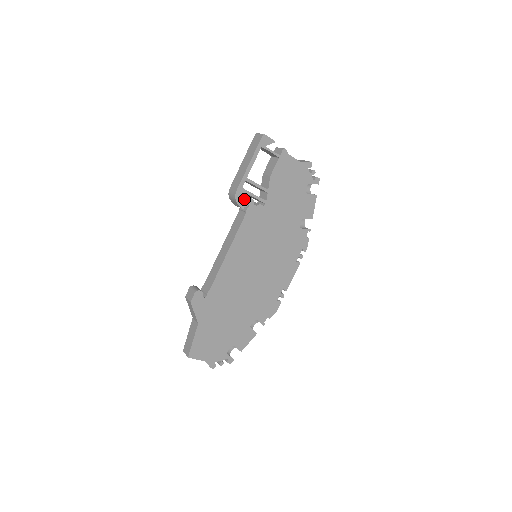
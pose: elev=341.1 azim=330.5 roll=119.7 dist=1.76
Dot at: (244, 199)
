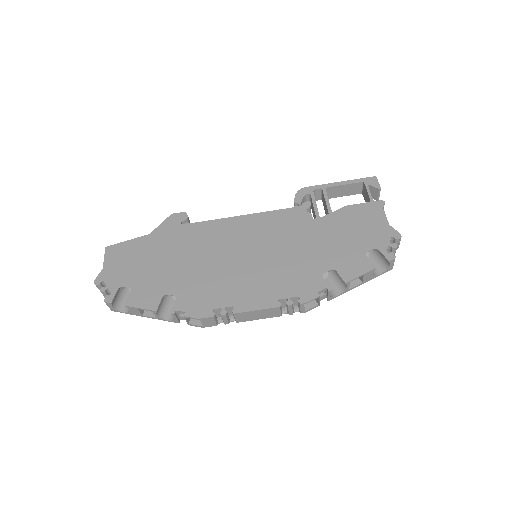
Dot at: occluded
